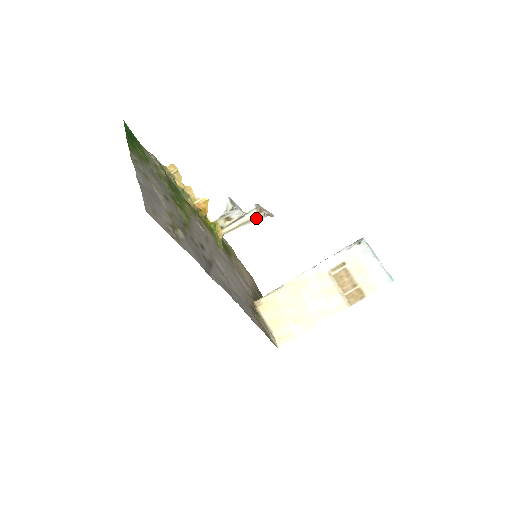
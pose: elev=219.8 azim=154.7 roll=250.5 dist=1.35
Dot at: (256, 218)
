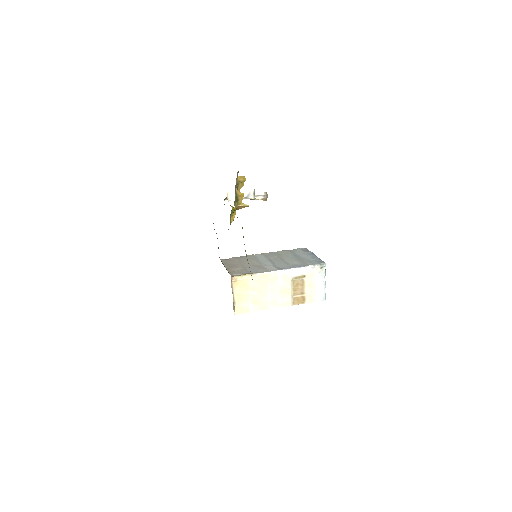
Dot at: occluded
